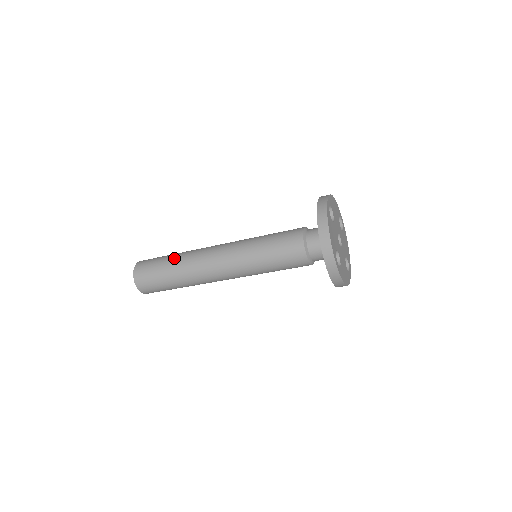
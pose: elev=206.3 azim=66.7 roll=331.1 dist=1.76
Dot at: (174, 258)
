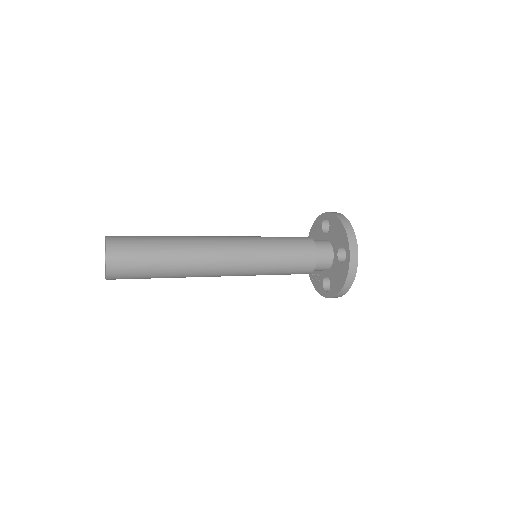
Dot at: (169, 261)
